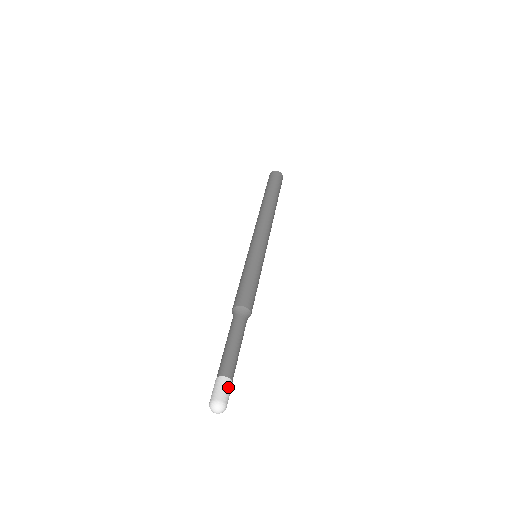
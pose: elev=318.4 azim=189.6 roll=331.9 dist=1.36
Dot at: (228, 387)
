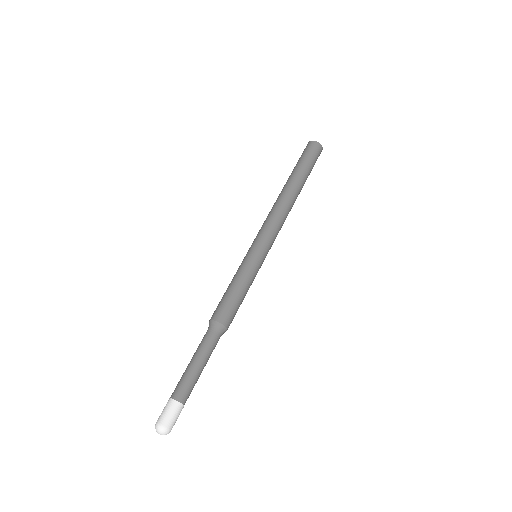
Dot at: (177, 412)
